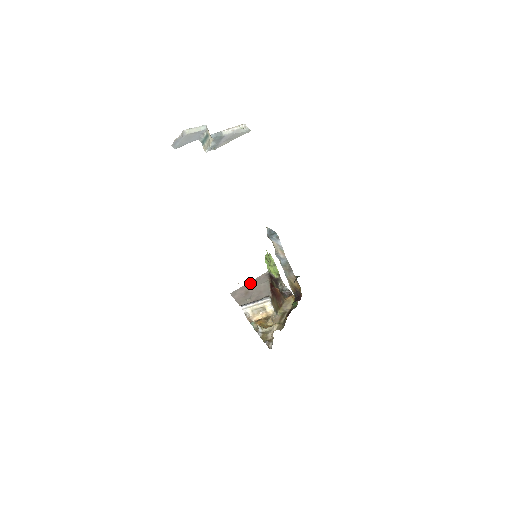
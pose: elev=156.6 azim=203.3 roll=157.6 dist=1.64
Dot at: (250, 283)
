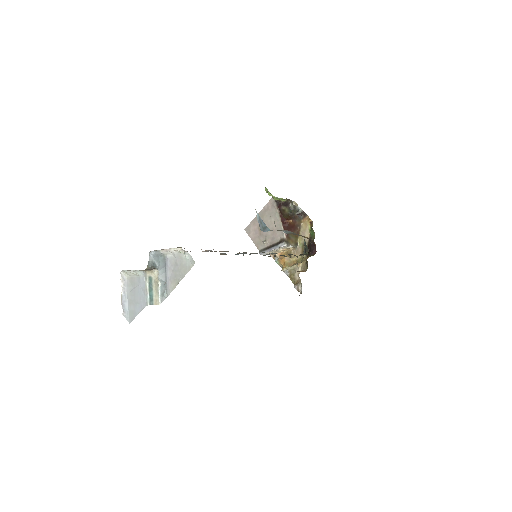
Dot at: (260, 215)
